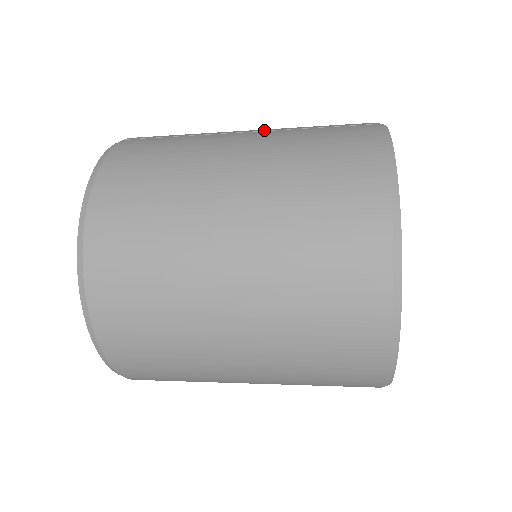
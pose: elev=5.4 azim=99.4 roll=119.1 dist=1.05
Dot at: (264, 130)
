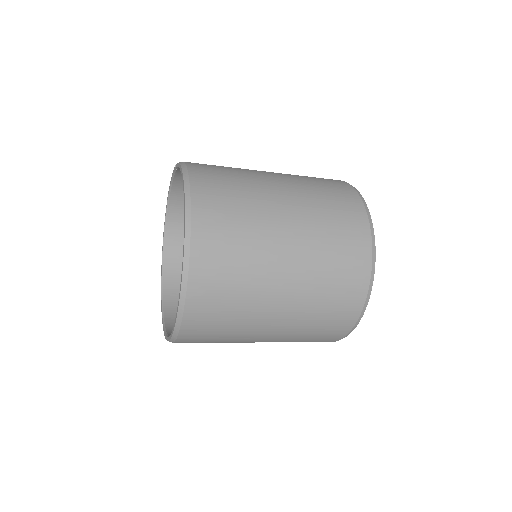
Dot at: occluded
